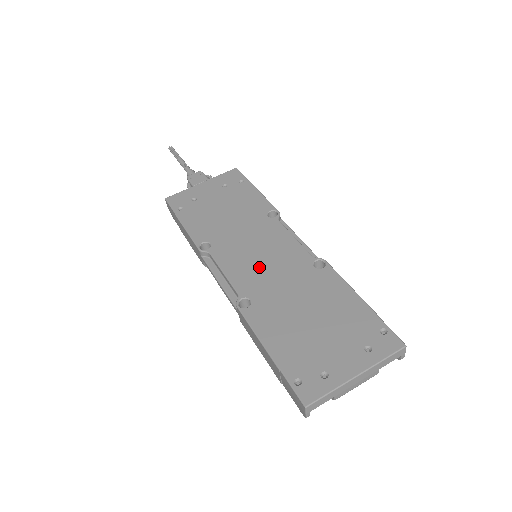
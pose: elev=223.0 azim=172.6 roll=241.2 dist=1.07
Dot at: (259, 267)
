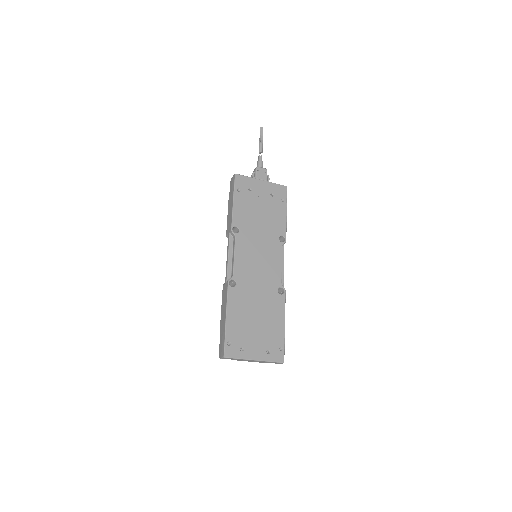
Dot at: (253, 268)
